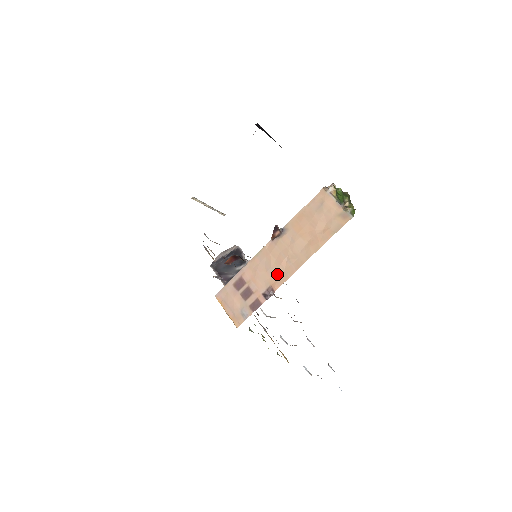
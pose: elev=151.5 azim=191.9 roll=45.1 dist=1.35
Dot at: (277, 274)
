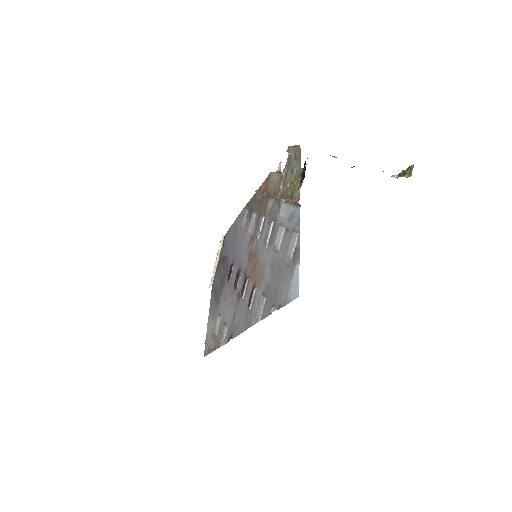
Dot at: occluded
